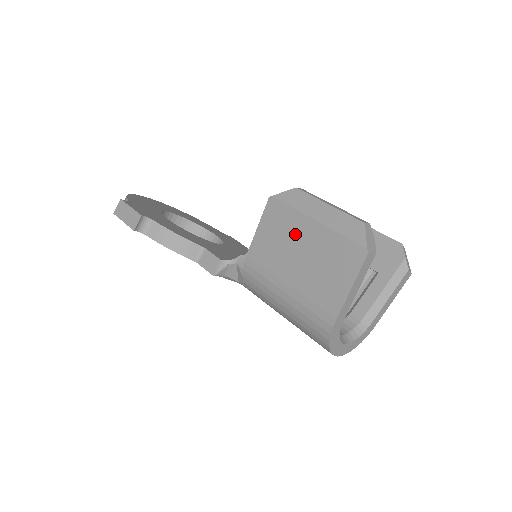
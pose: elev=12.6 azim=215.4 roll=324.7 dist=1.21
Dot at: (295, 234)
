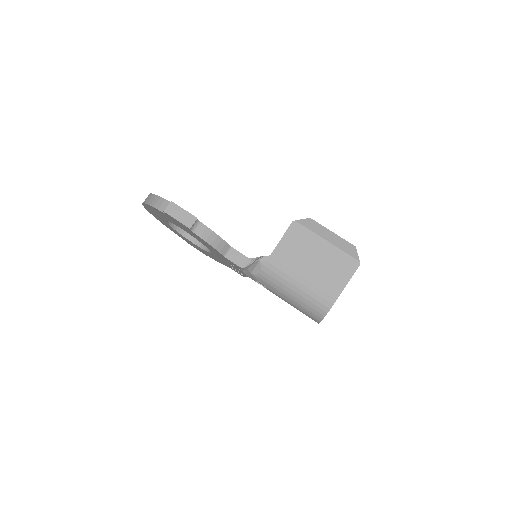
Dot at: (311, 247)
